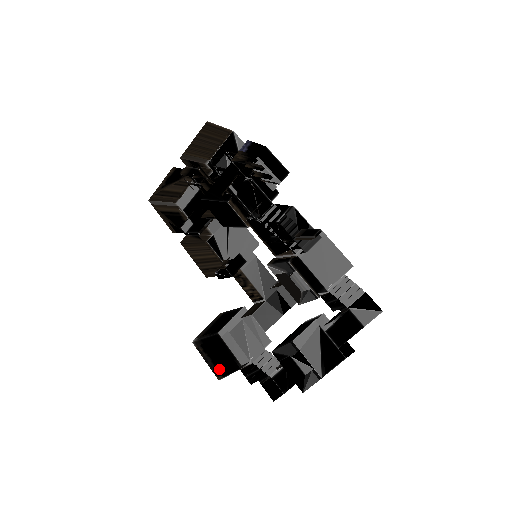
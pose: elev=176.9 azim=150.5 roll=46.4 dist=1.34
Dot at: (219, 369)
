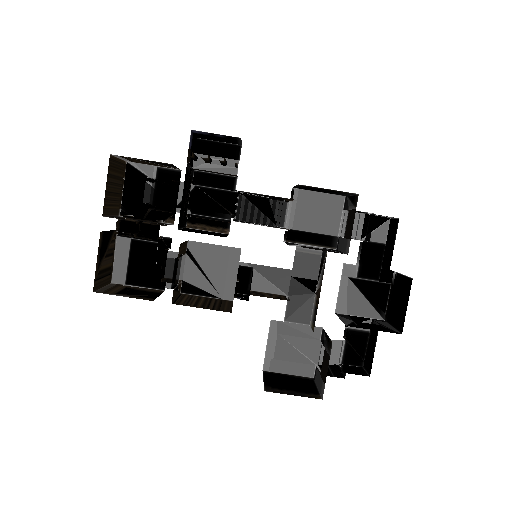
Dot at: (308, 392)
